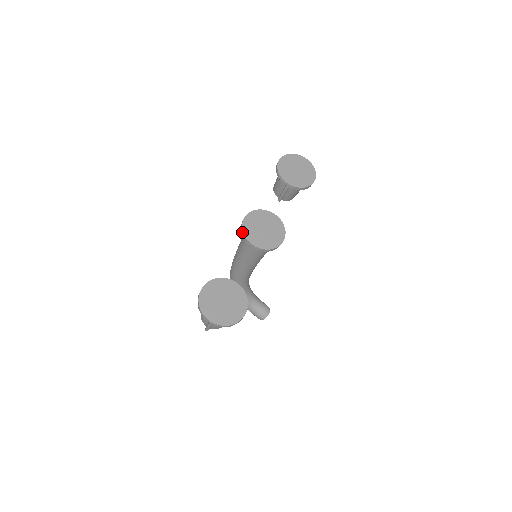
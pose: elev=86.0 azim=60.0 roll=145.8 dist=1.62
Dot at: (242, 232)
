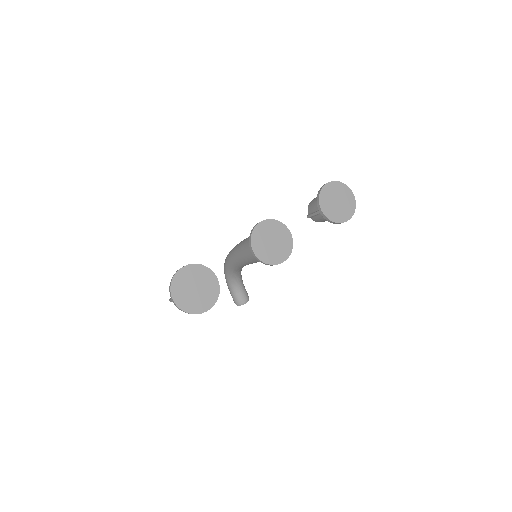
Dot at: (251, 234)
